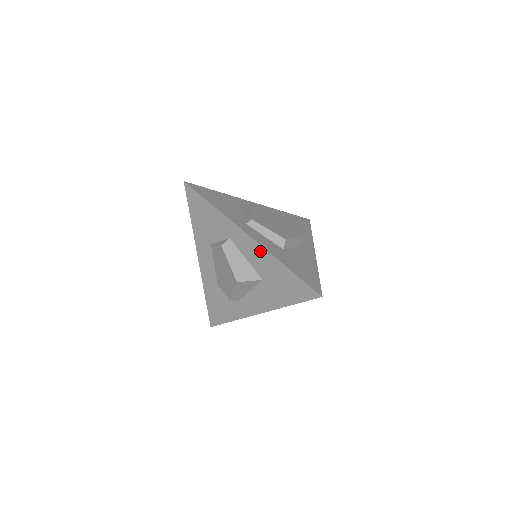
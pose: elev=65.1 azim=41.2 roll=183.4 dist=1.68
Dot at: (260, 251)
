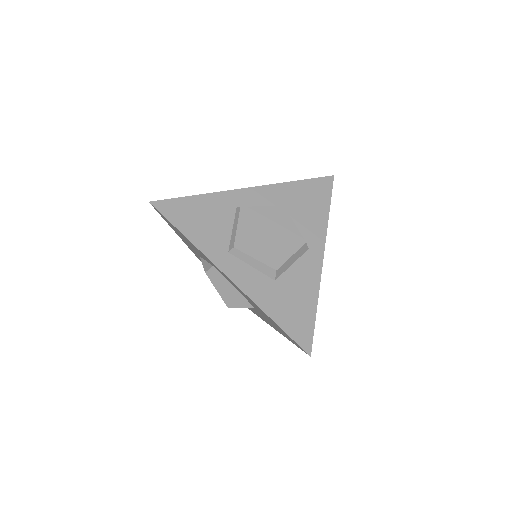
Dot at: (243, 293)
